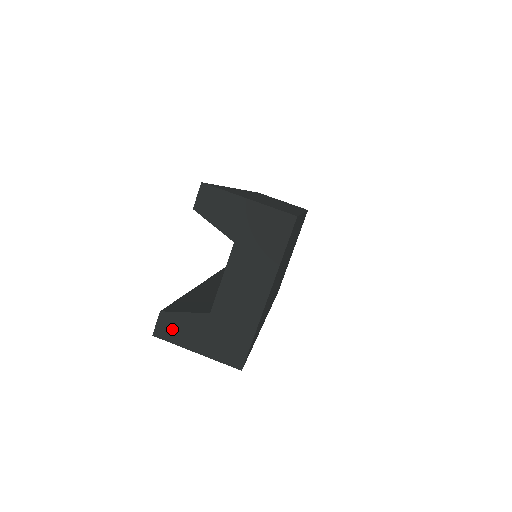
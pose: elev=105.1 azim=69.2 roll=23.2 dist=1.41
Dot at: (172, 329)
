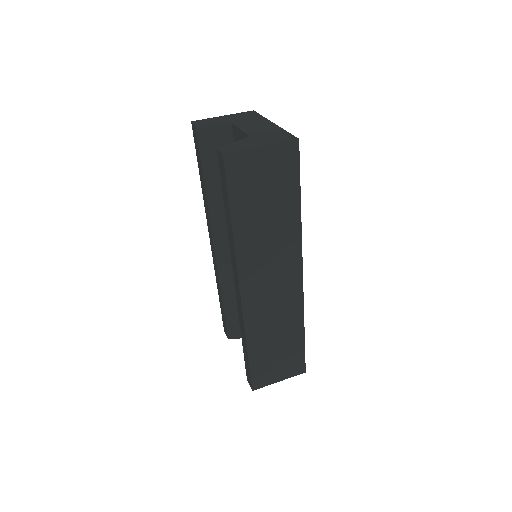
Dot at: (233, 148)
